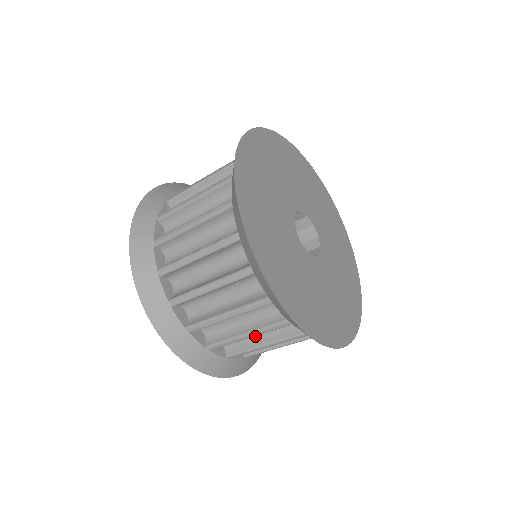
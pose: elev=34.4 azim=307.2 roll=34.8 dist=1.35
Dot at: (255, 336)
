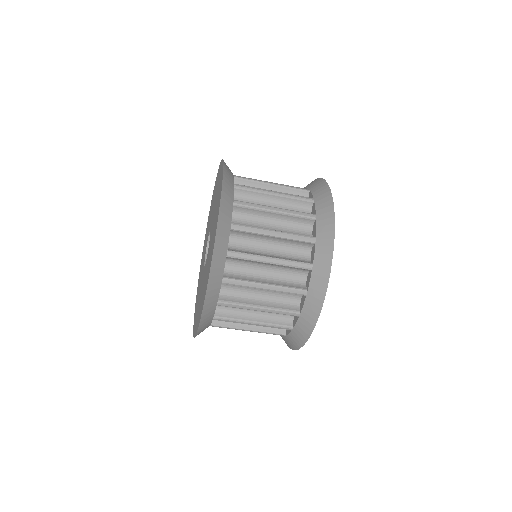
Dot at: (263, 252)
